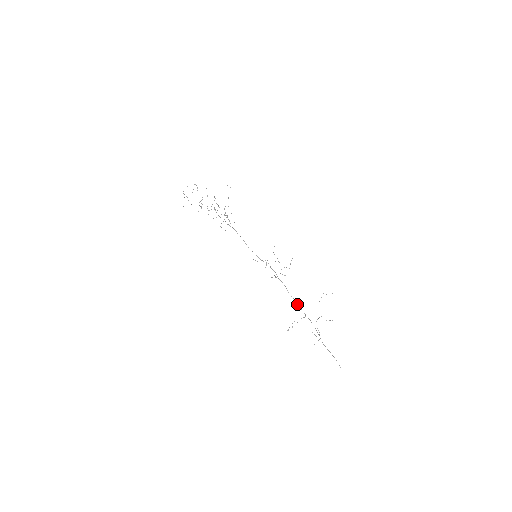
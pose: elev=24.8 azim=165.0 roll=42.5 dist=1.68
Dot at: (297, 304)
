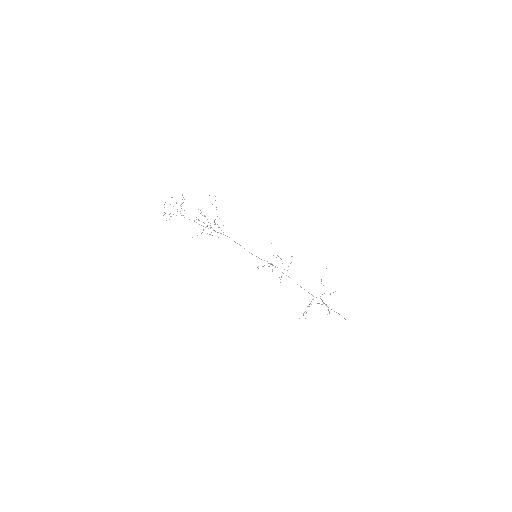
Dot at: (304, 289)
